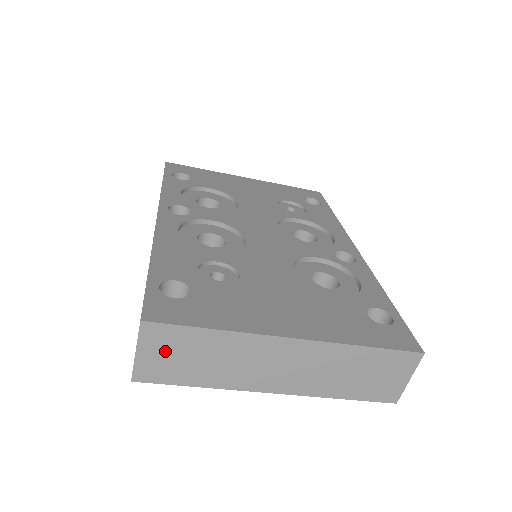
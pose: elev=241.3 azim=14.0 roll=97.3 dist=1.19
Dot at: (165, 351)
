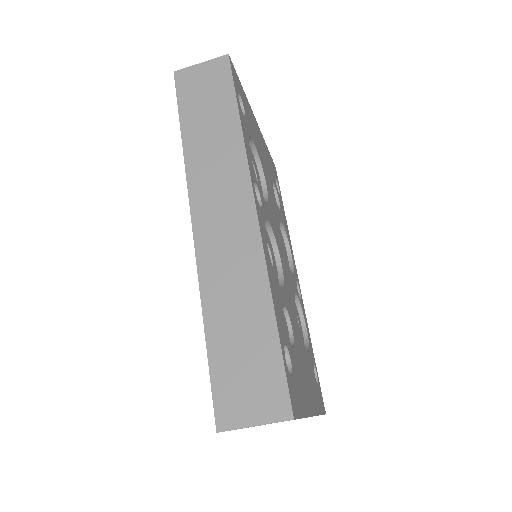
Dot at: occluded
